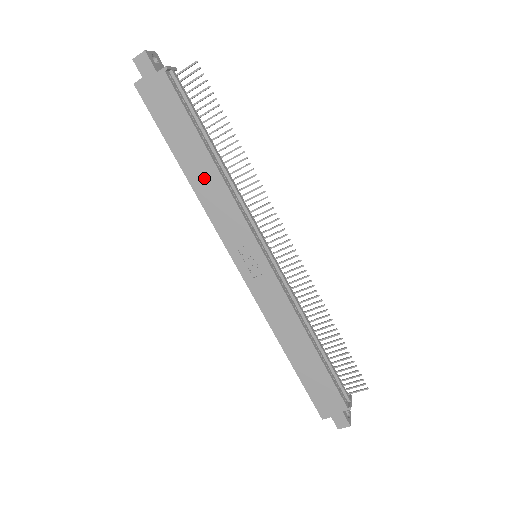
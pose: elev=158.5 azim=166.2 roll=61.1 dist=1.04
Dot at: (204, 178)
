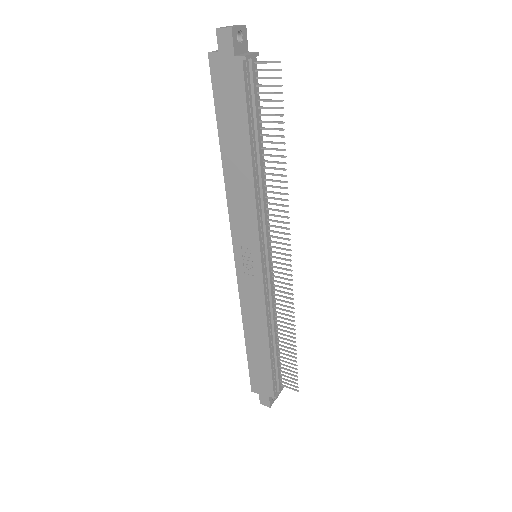
Dot at: (238, 175)
